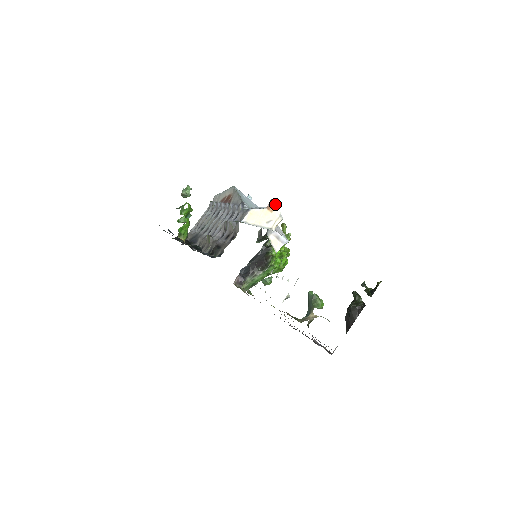
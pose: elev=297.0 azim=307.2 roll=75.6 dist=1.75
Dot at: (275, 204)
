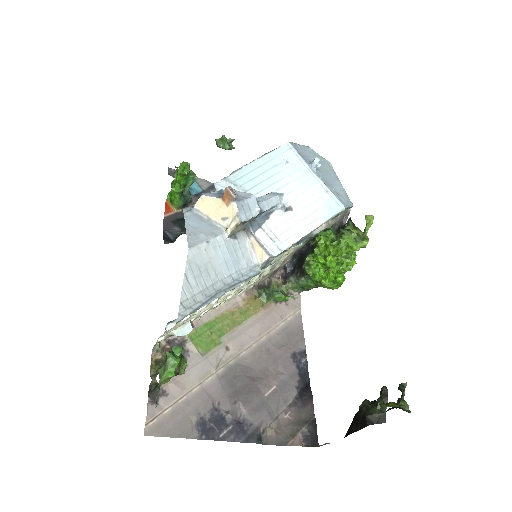
Dot at: (231, 195)
